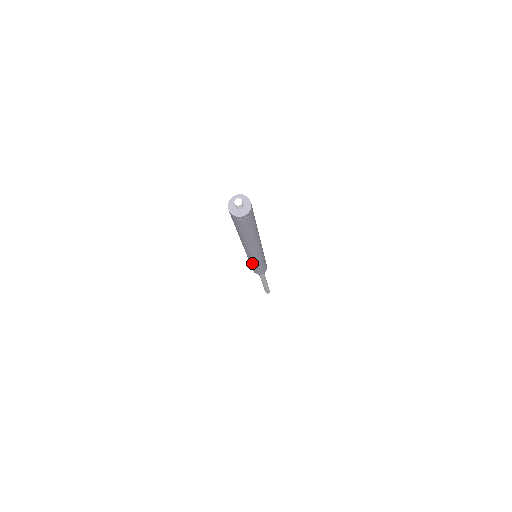
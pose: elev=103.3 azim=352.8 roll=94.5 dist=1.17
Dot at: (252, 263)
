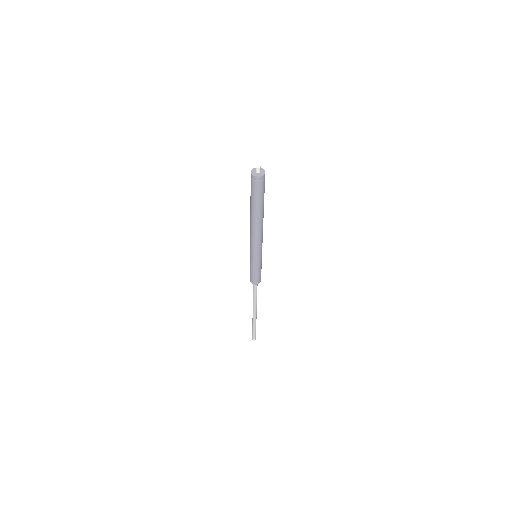
Dot at: (253, 260)
